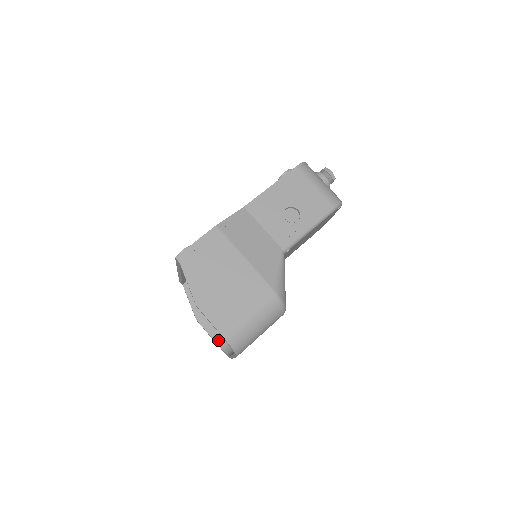
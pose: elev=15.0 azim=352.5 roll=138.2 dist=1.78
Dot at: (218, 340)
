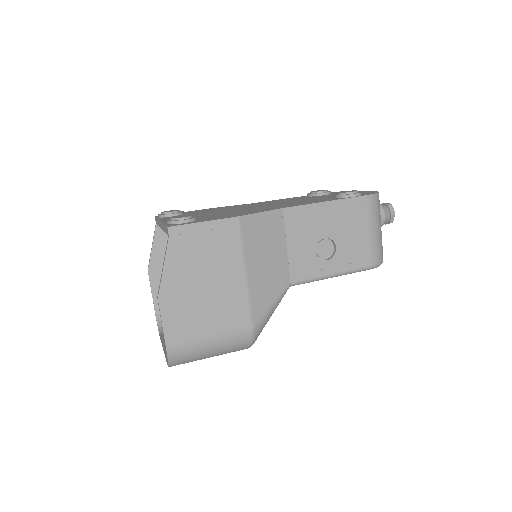
Dot at: (158, 305)
